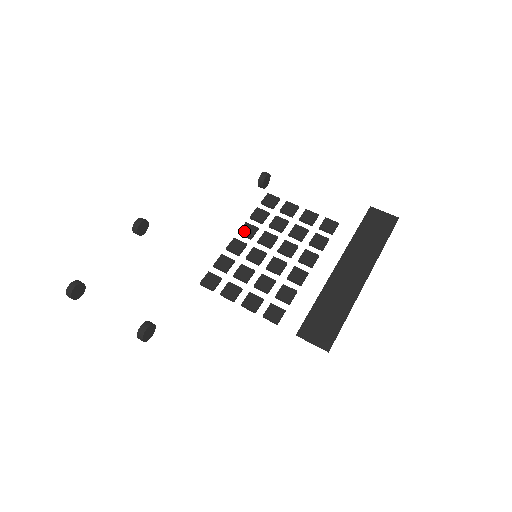
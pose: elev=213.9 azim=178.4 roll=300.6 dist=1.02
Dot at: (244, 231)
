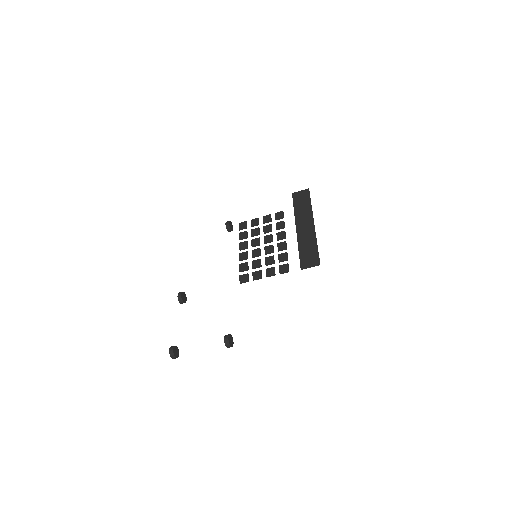
Dot at: (242, 247)
